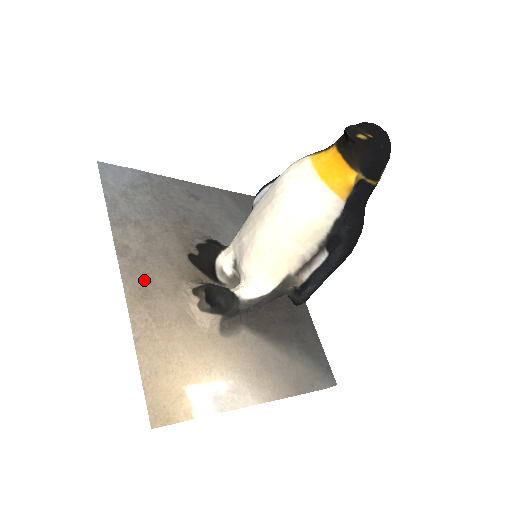
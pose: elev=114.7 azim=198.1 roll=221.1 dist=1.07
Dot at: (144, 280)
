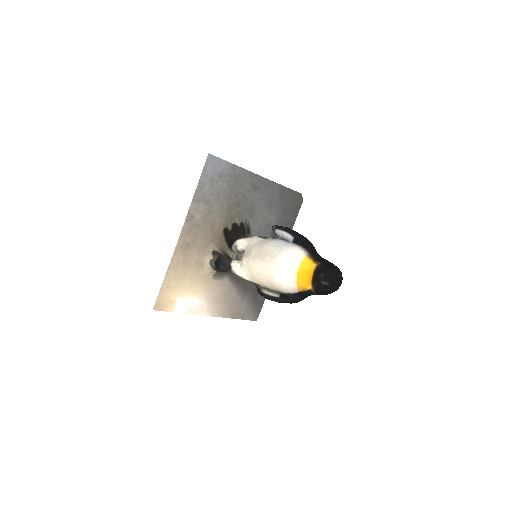
Dot at: (191, 238)
